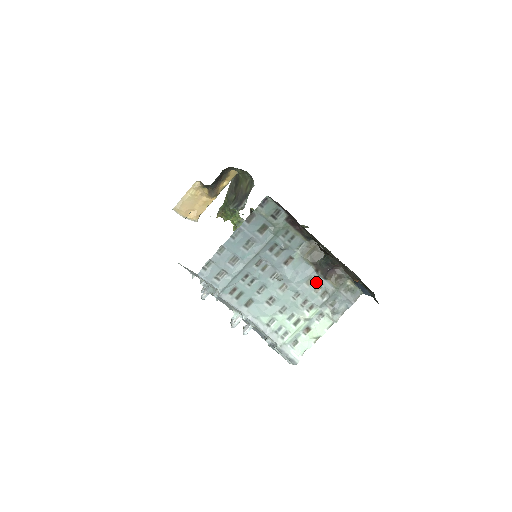
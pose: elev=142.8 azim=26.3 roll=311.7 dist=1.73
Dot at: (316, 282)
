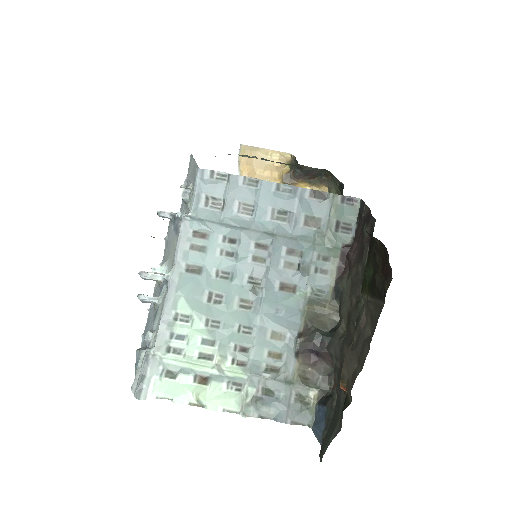
Dot at: (283, 345)
